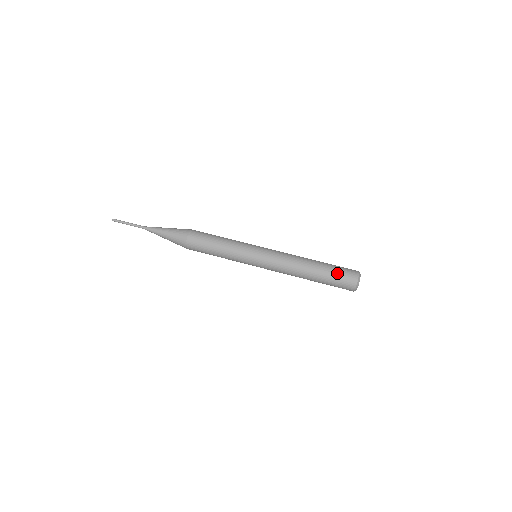
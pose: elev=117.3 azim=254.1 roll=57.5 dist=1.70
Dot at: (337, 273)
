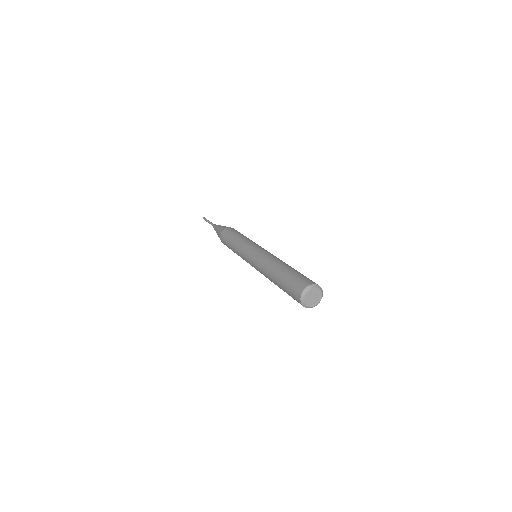
Dot at: (292, 278)
